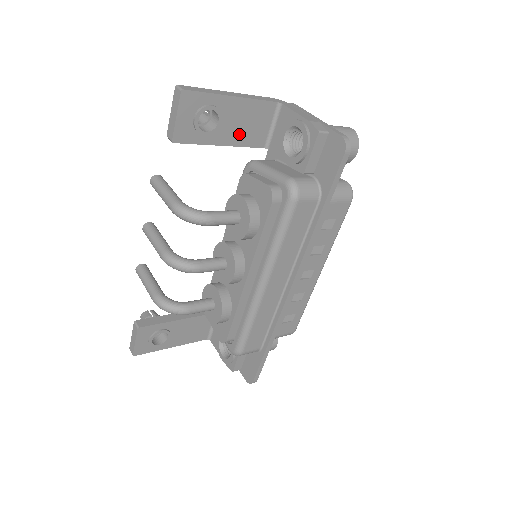
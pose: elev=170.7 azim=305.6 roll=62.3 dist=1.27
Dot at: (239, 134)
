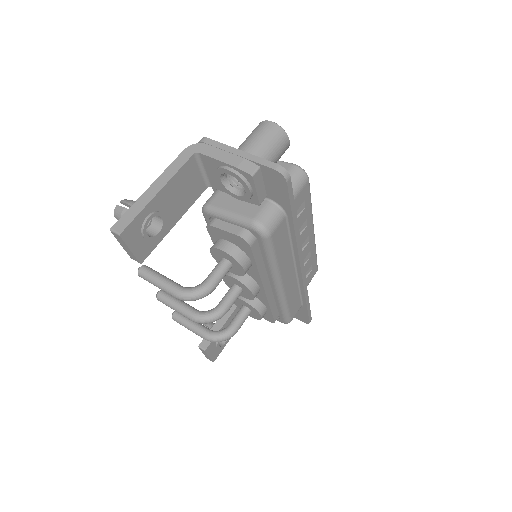
Dot at: (182, 204)
